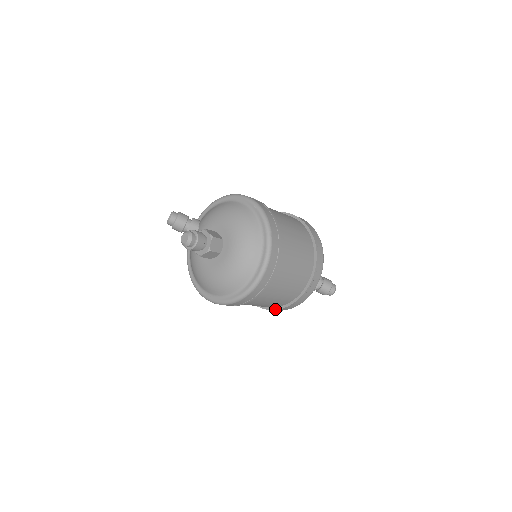
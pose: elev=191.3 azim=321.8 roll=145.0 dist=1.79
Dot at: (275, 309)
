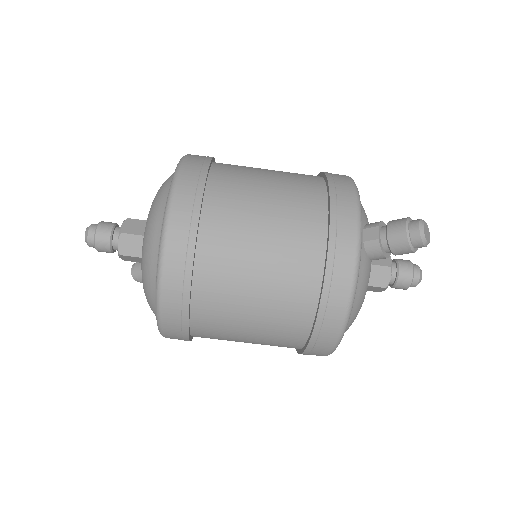
Dot at: (315, 318)
